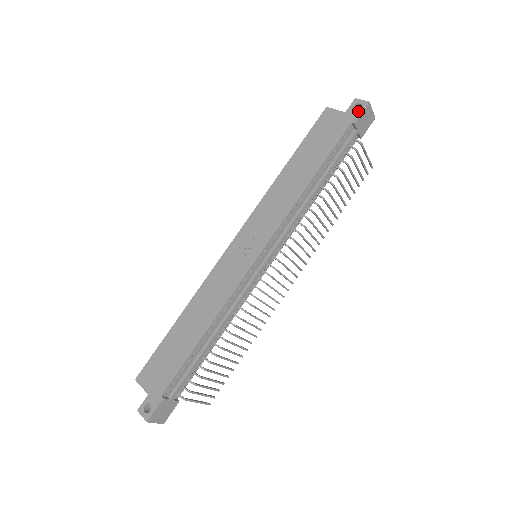
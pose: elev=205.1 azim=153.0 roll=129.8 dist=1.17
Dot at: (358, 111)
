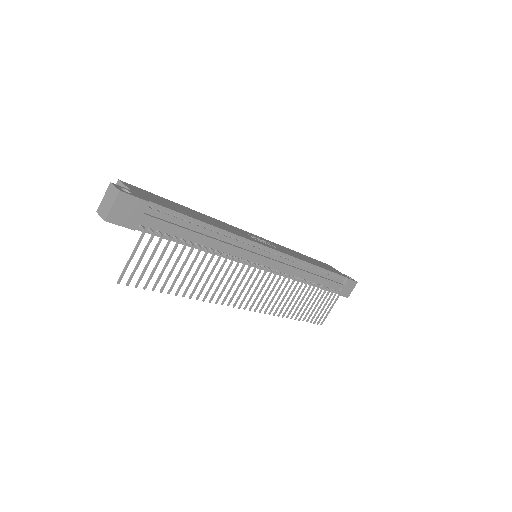
Dot at: occluded
